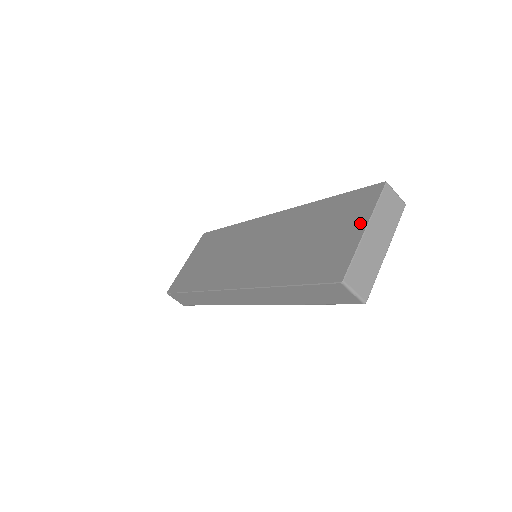
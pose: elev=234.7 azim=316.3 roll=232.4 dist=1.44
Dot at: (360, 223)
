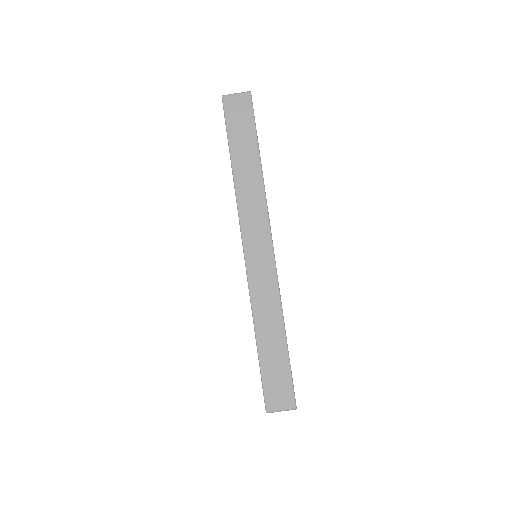
Dot at: occluded
